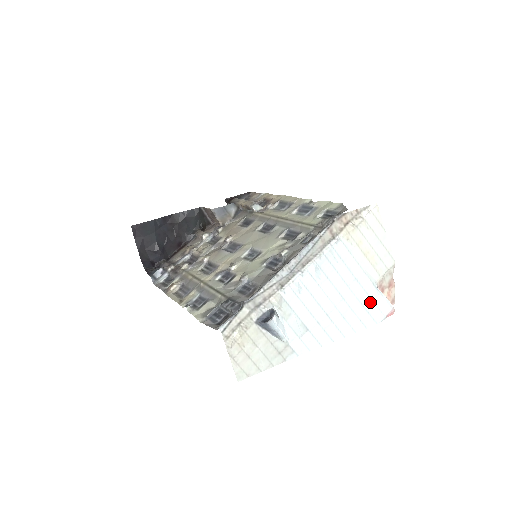
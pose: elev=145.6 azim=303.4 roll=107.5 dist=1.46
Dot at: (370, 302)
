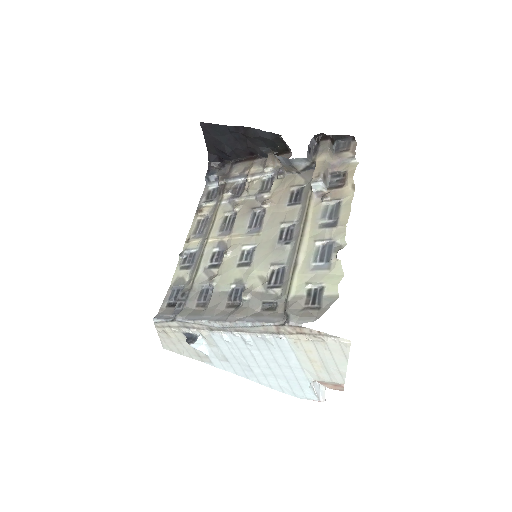
Dot at: (297, 385)
